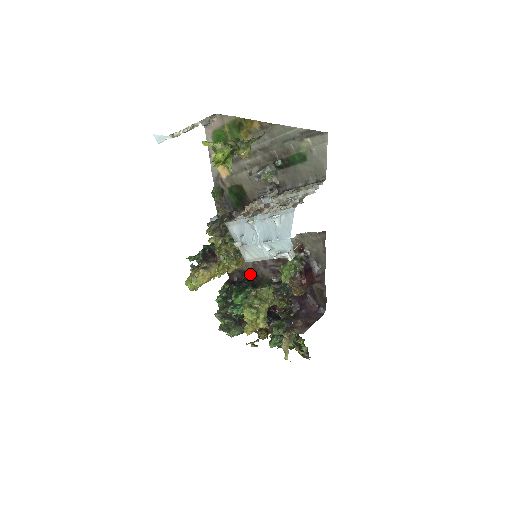
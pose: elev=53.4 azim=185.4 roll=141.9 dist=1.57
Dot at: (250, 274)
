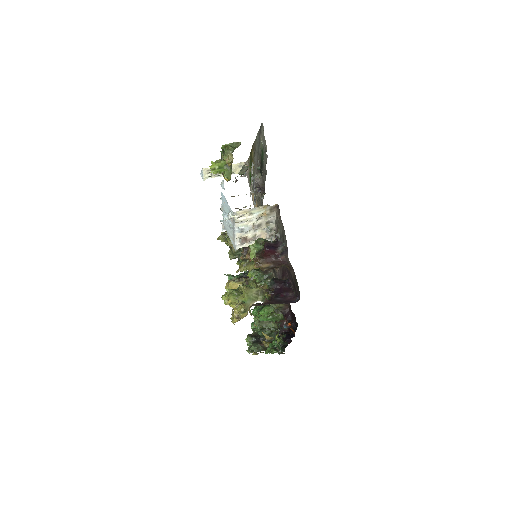
Dot at: occluded
